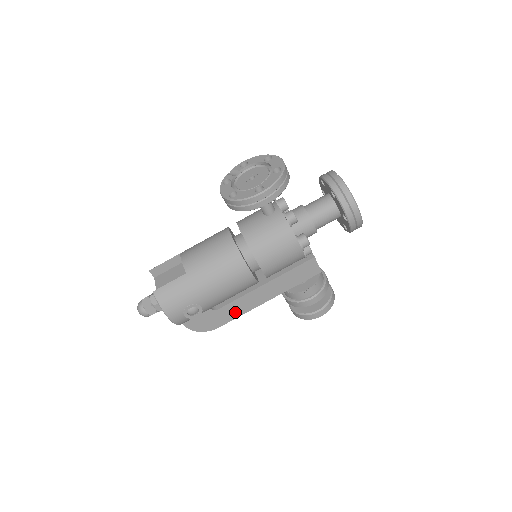
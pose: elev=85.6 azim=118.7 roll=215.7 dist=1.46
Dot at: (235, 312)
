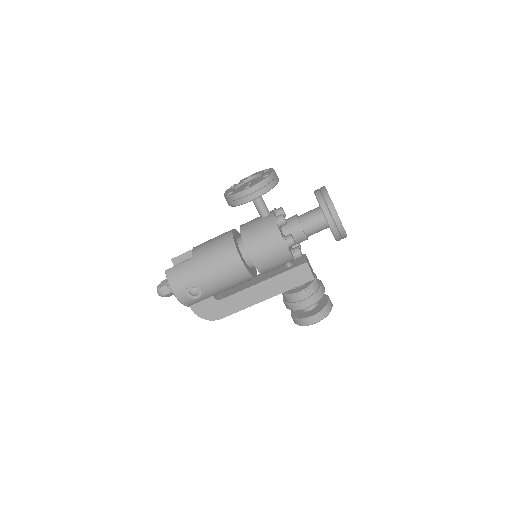
Dot at: (236, 306)
